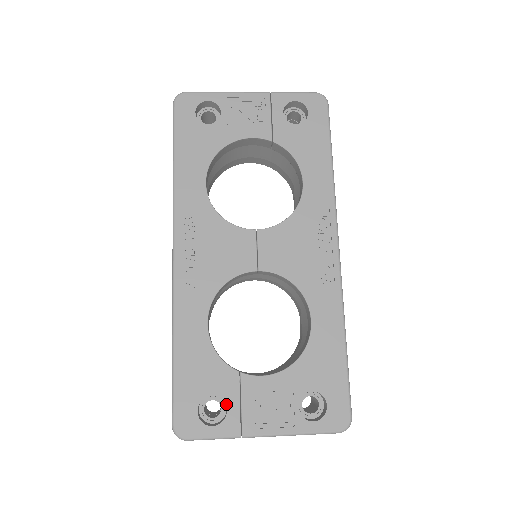
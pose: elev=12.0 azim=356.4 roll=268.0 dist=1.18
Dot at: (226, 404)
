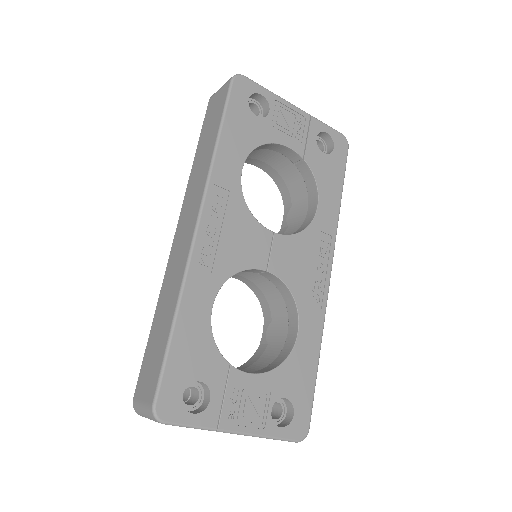
Dot at: (211, 393)
